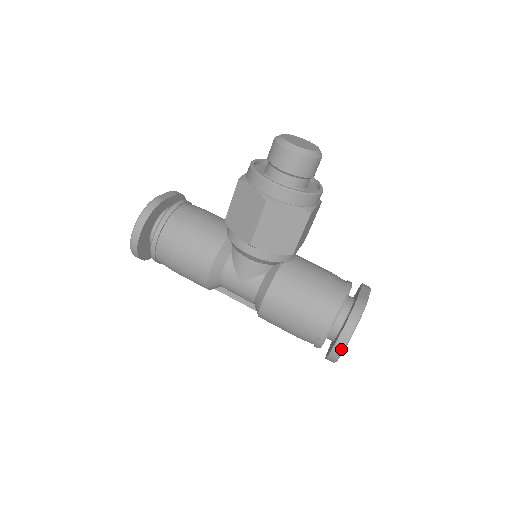
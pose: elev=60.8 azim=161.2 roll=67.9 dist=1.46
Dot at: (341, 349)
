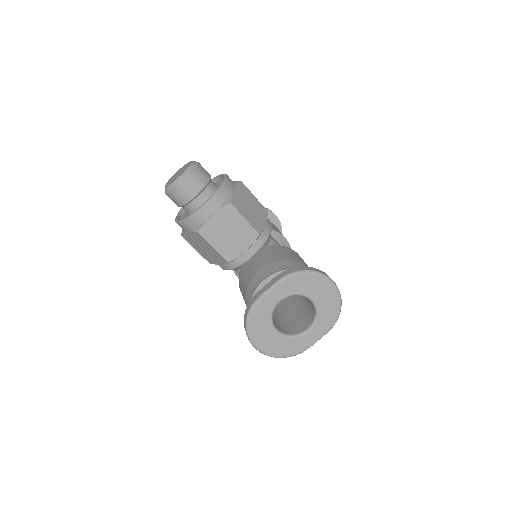
Dot at: (256, 349)
